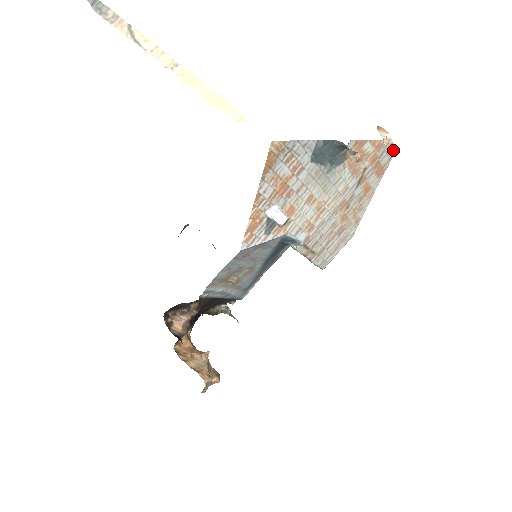
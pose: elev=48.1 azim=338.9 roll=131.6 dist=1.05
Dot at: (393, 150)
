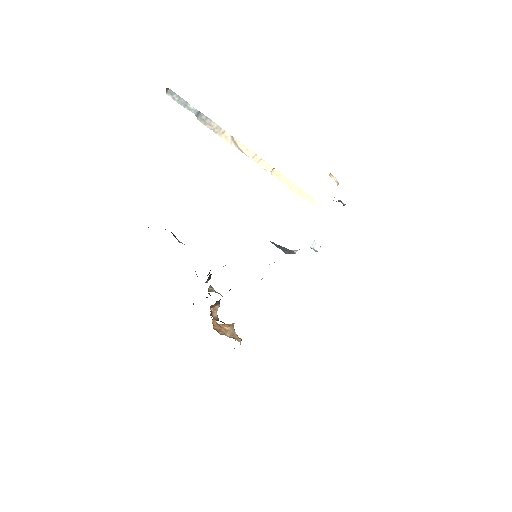
Dot at: occluded
